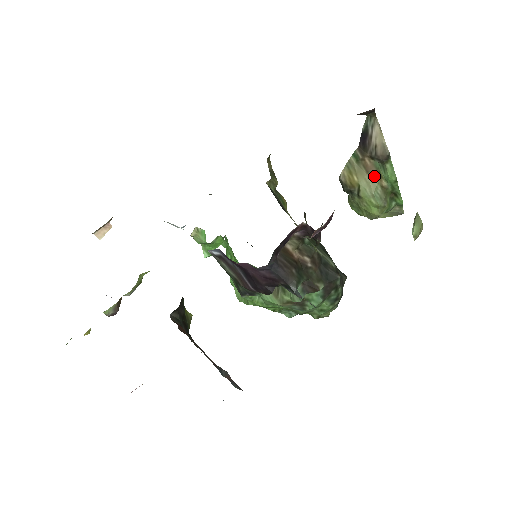
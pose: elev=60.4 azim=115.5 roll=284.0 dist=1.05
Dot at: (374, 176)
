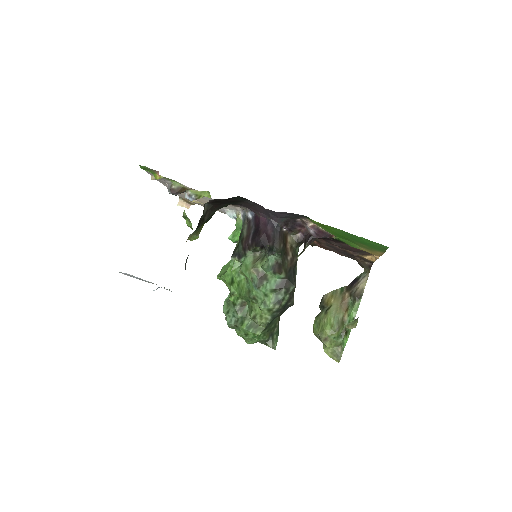
Dot at: (344, 308)
